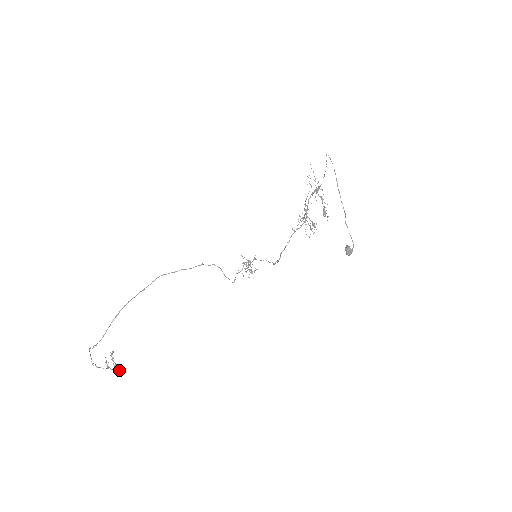
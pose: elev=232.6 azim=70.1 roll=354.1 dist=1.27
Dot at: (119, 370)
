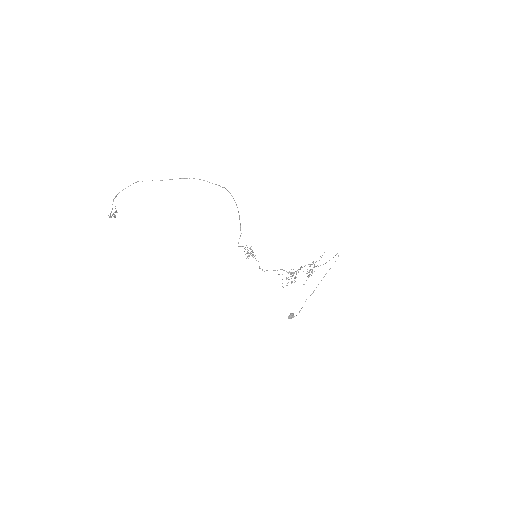
Dot at: occluded
